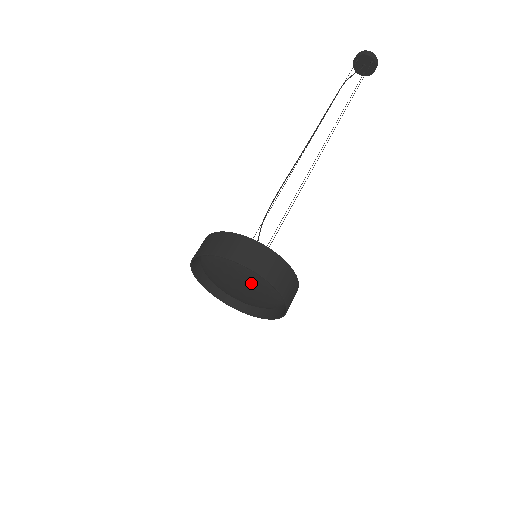
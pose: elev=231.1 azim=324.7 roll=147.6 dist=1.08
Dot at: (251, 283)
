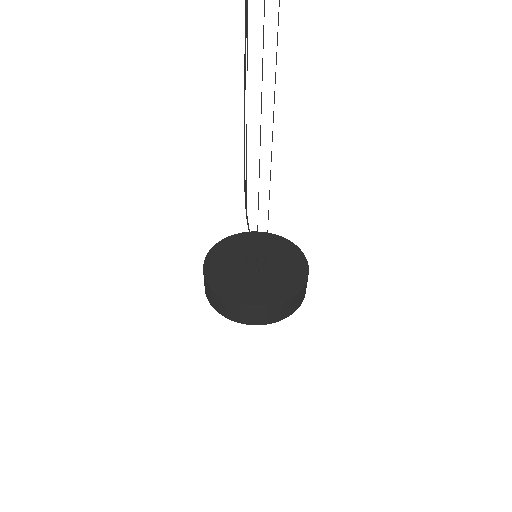
Dot at: occluded
